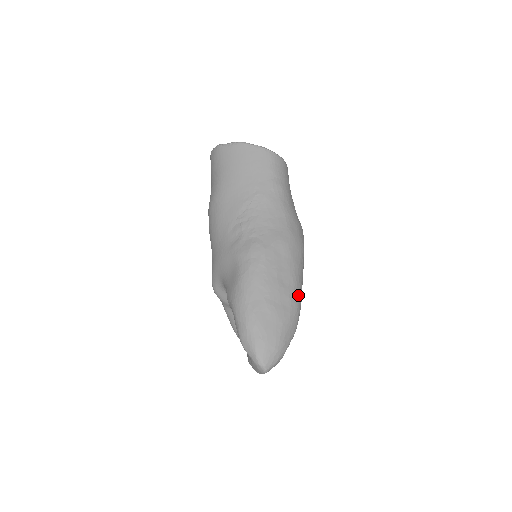
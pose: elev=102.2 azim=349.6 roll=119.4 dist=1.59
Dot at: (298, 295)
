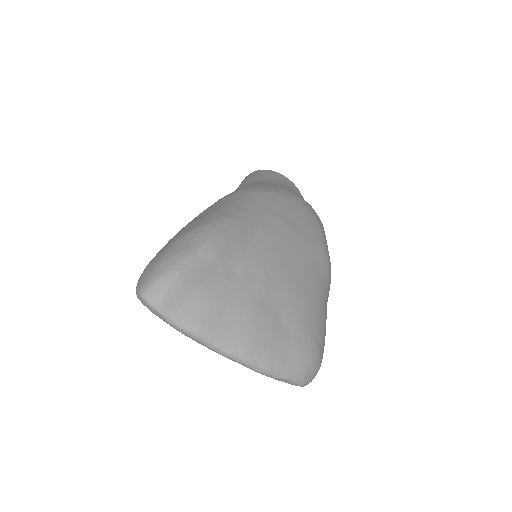
Dot at: (222, 214)
